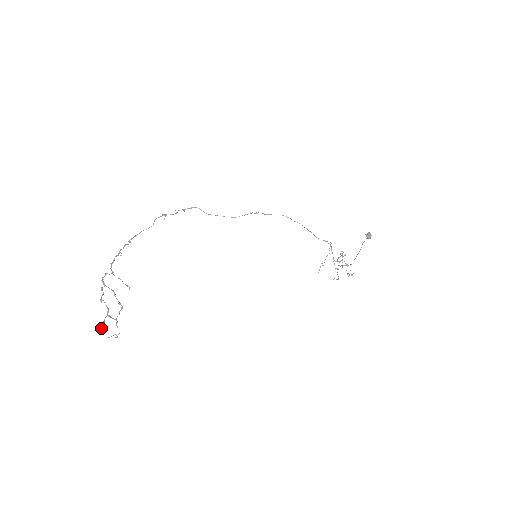
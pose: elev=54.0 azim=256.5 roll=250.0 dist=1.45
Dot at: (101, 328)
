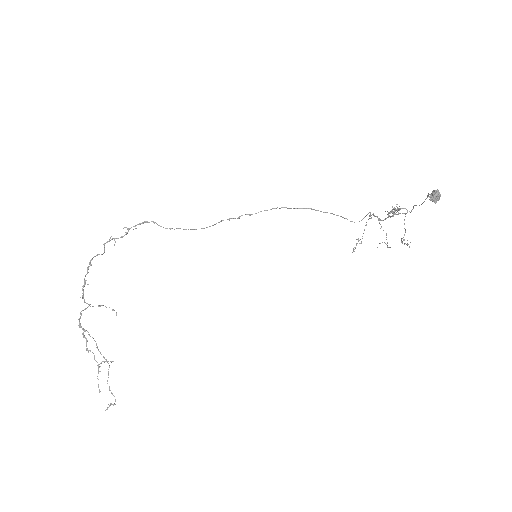
Dot at: (98, 387)
